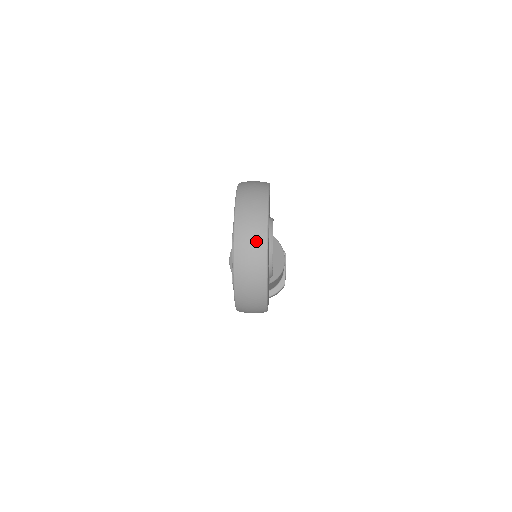
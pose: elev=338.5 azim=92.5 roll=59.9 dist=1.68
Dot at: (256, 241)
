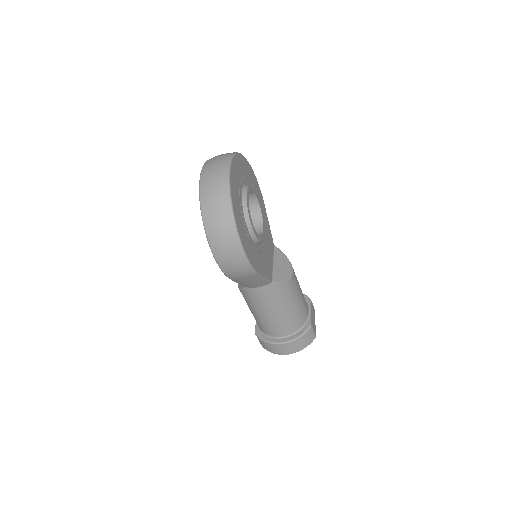
Dot at: (219, 168)
